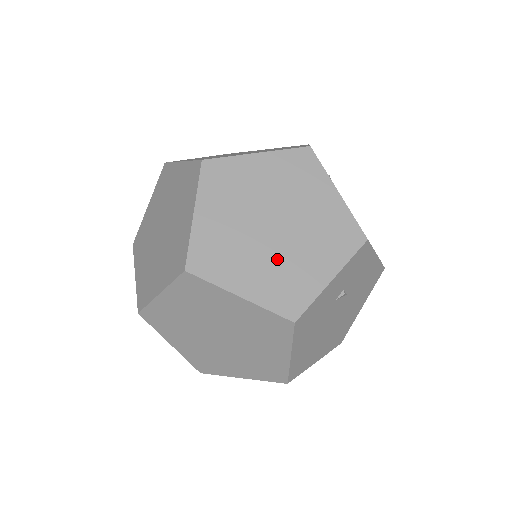
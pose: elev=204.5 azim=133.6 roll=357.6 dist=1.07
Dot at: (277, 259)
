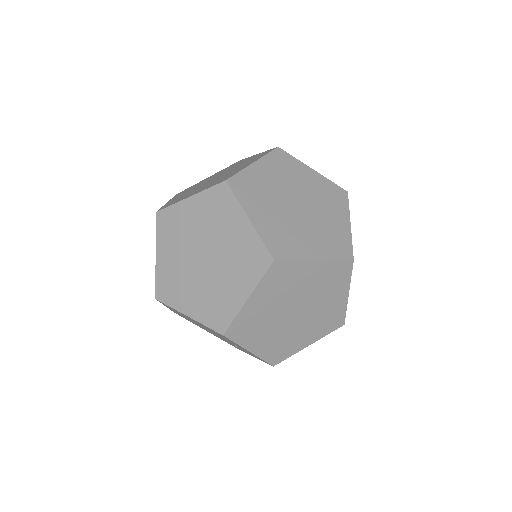
Dot at: (316, 226)
